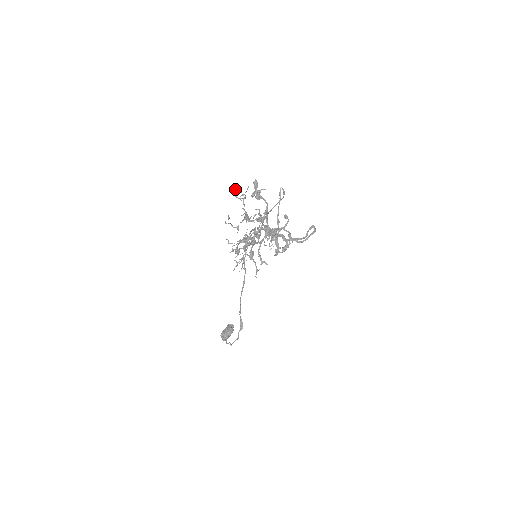
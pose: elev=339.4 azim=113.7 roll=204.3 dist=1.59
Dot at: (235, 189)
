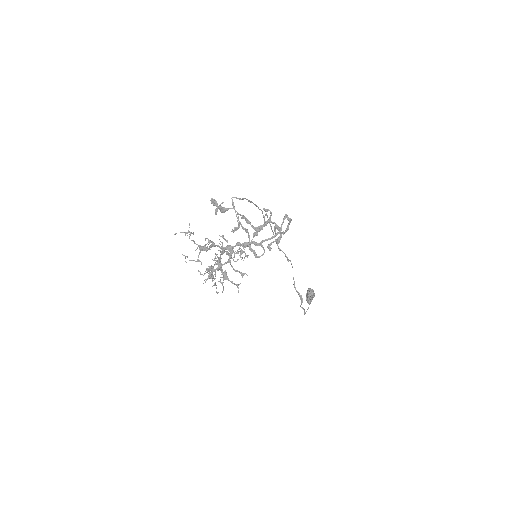
Dot at: occluded
